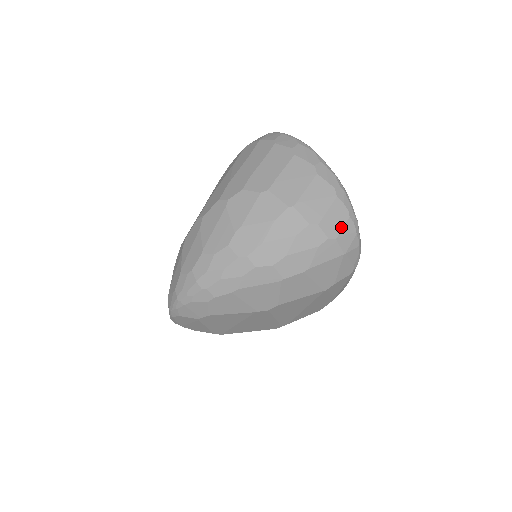
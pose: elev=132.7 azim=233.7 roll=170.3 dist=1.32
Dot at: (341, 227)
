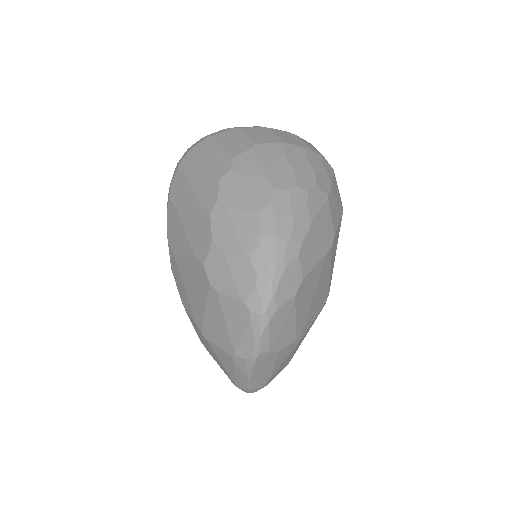
Dot at: (317, 150)
